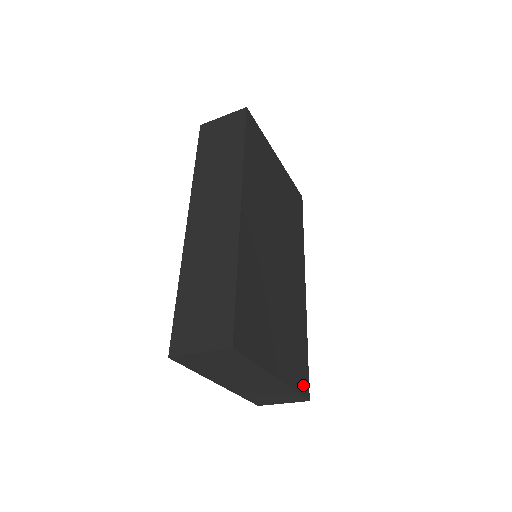
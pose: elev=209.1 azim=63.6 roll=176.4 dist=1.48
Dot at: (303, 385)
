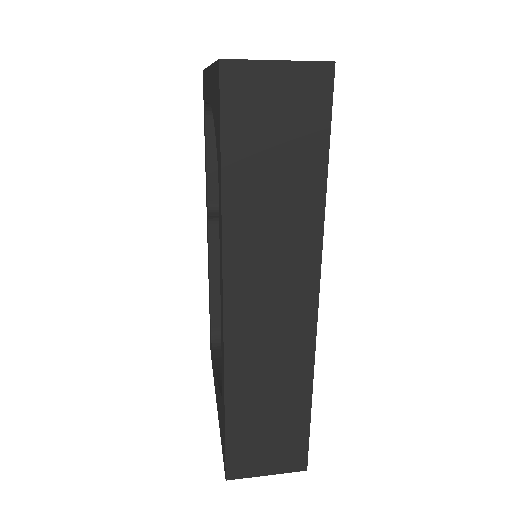
Dot at: occluded
